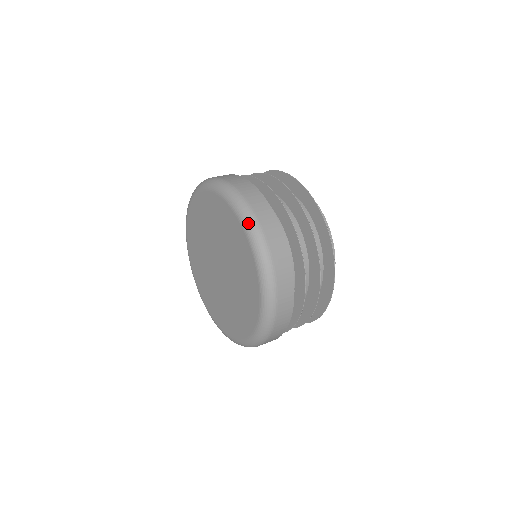
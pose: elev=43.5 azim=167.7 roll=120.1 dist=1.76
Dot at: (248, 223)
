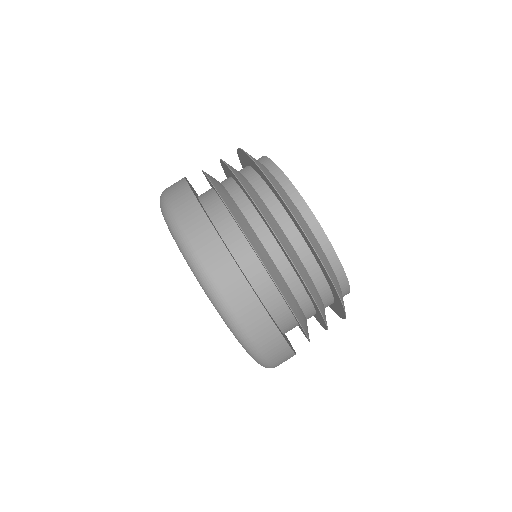
Dot at: (167, 221)
